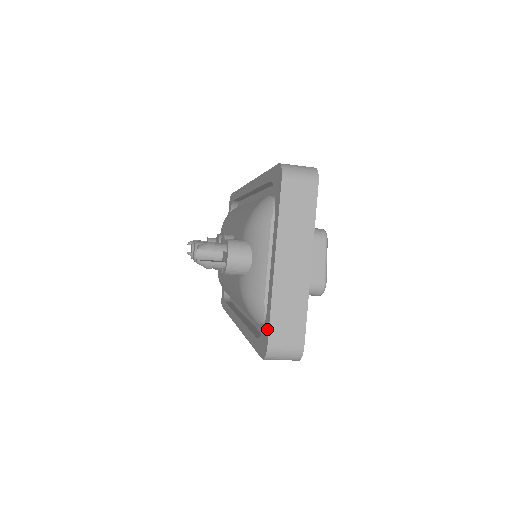
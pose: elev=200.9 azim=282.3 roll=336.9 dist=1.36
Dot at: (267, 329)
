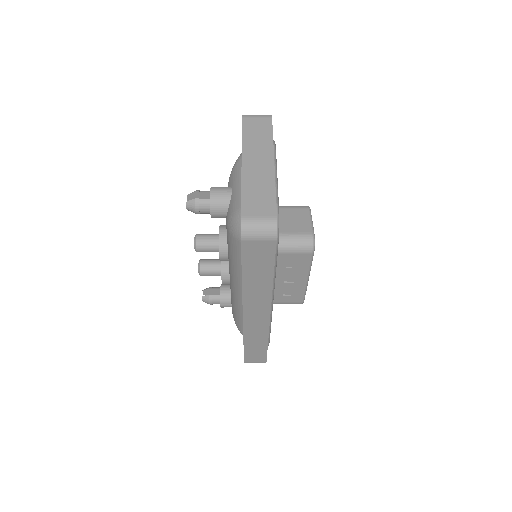
Dot at: (241, 209)
